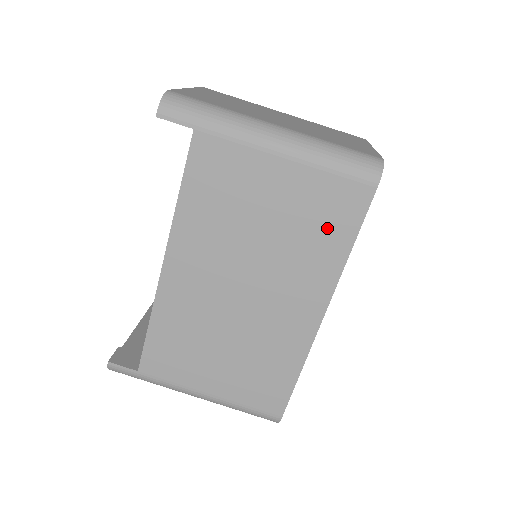
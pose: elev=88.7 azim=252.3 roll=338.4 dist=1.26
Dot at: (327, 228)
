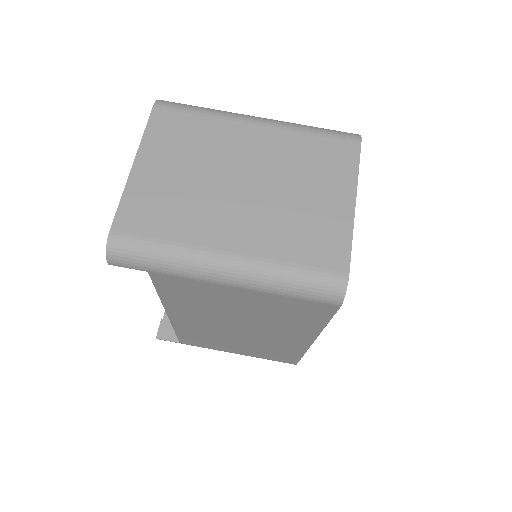
Dot at: (299, 317)
